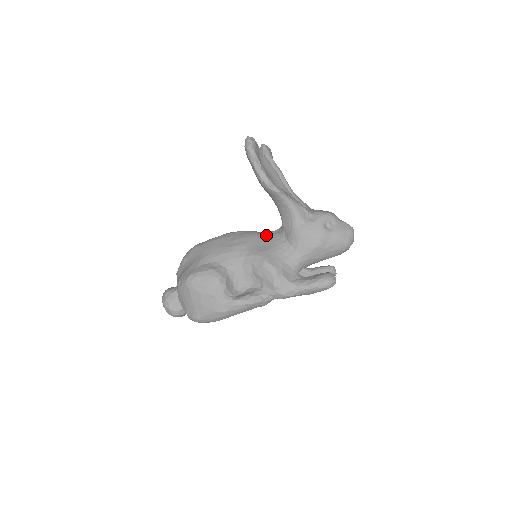
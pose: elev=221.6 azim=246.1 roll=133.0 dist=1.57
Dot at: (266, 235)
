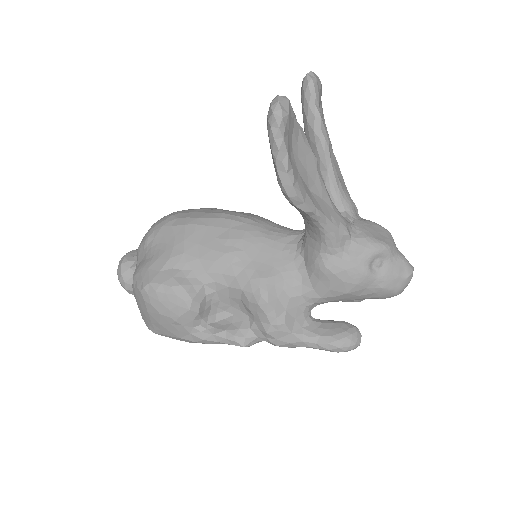
Dot at: (276, 242)
